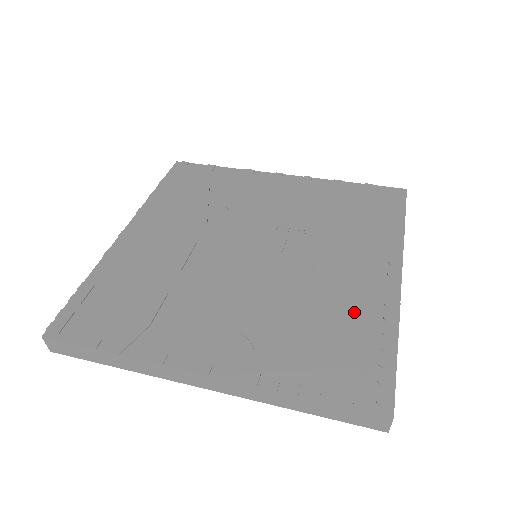
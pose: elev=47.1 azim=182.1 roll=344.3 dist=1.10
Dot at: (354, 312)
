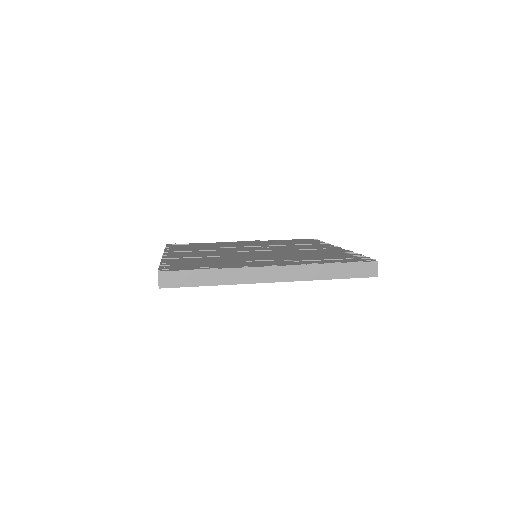
Dot at: (329, 252)
